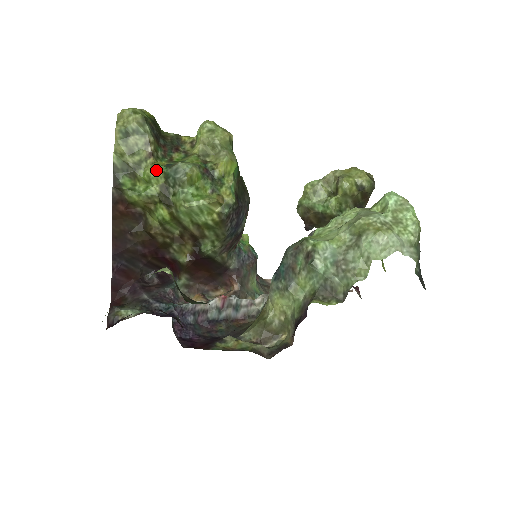
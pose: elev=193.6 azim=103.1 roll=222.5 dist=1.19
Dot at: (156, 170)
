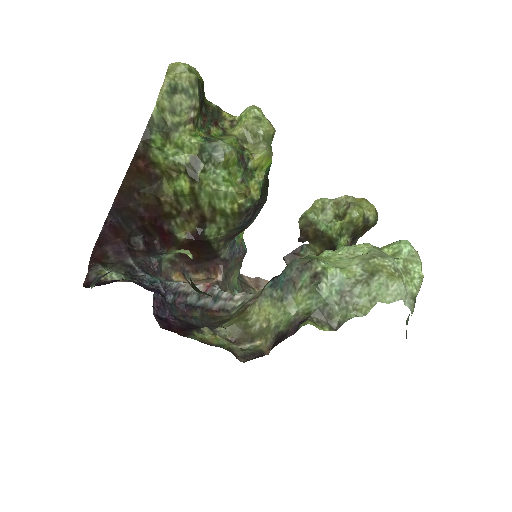
Dot at: (193, 139)
